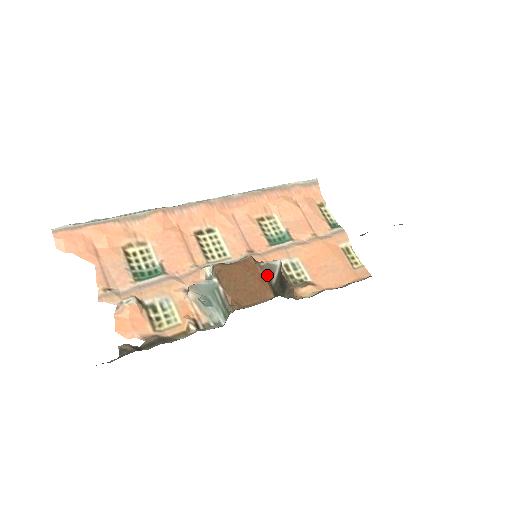
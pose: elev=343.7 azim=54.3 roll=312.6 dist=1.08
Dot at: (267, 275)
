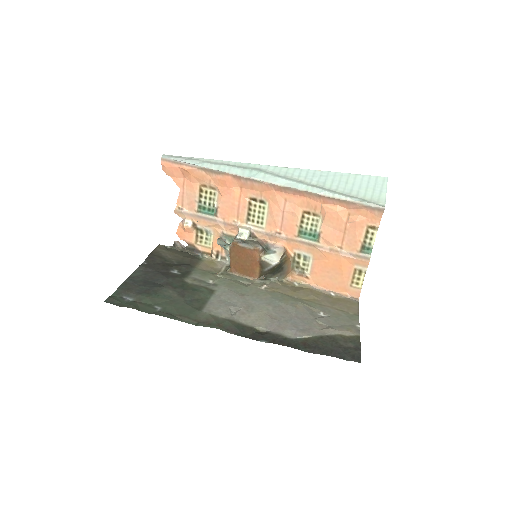
Dot at: (262, 266)
